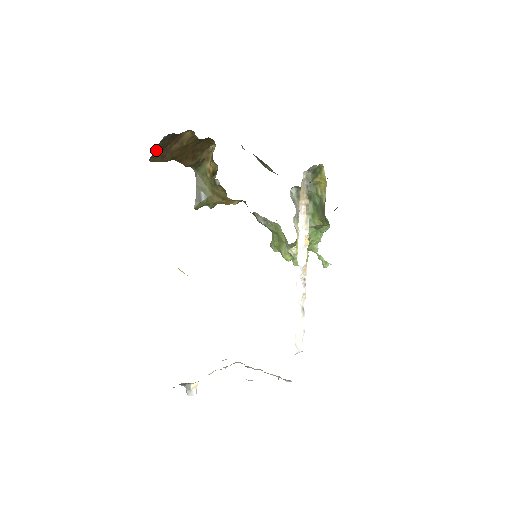
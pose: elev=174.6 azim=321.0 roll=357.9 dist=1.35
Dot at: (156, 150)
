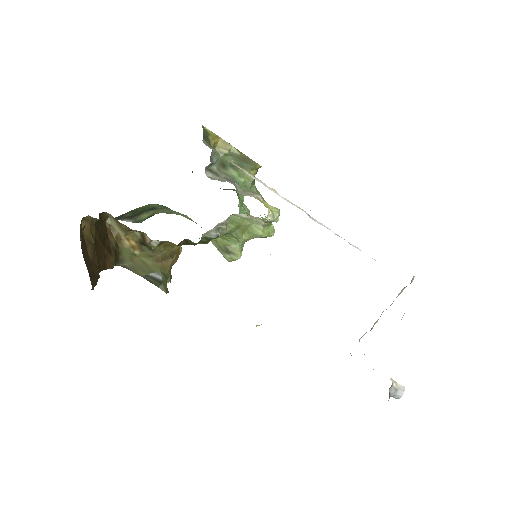
Dot at: occluded
